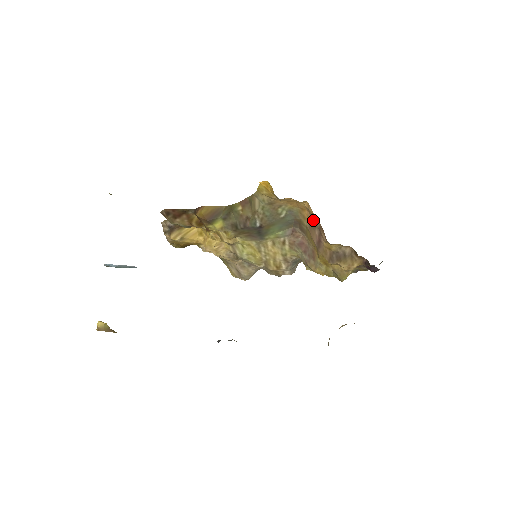
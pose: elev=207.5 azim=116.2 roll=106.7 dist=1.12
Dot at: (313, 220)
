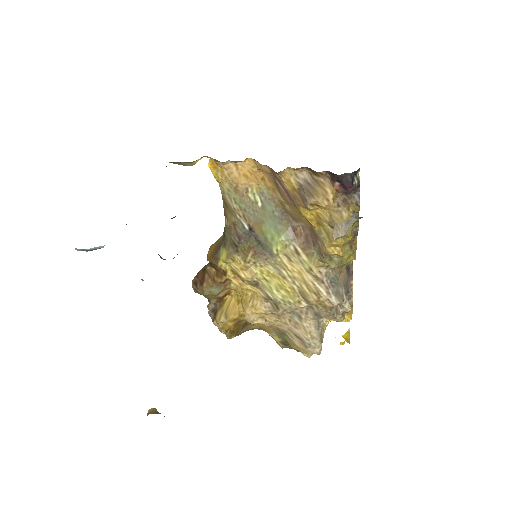
Dot at: (270, 176)
